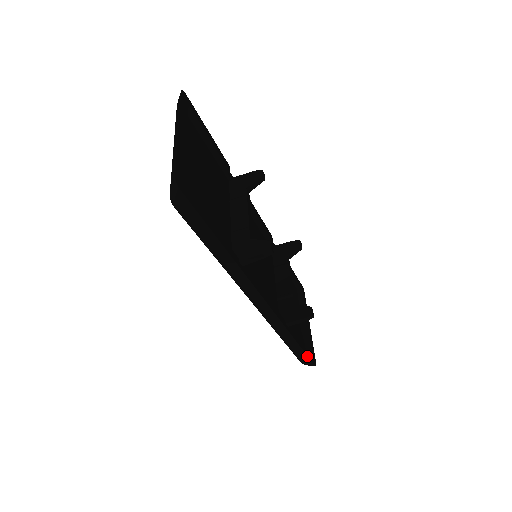
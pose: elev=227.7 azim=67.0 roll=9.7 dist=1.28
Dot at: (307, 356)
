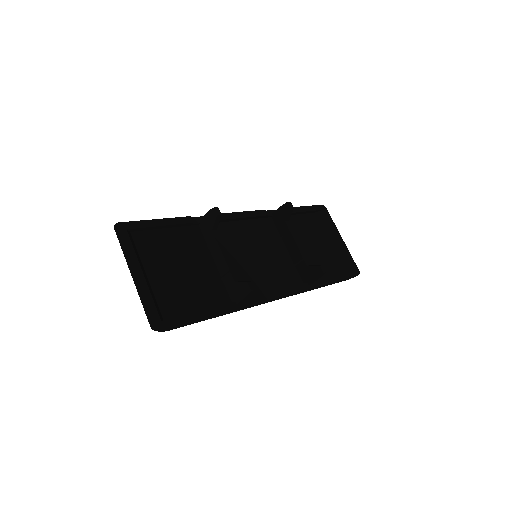
Dot at: (345, 279)
